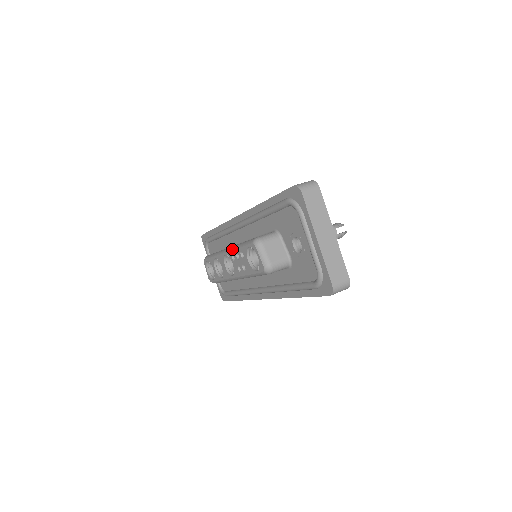
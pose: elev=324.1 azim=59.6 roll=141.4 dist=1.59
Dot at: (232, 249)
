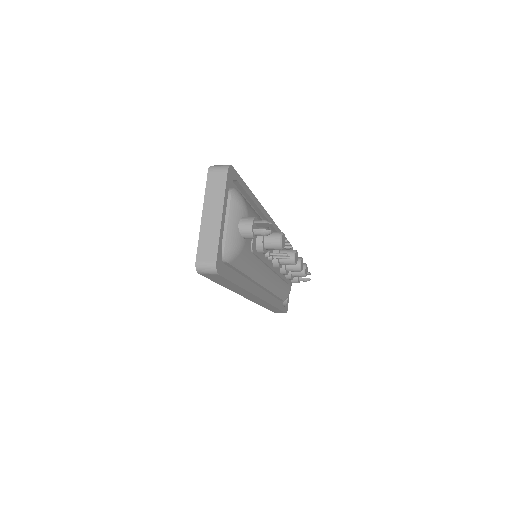
Dot at: occluded
